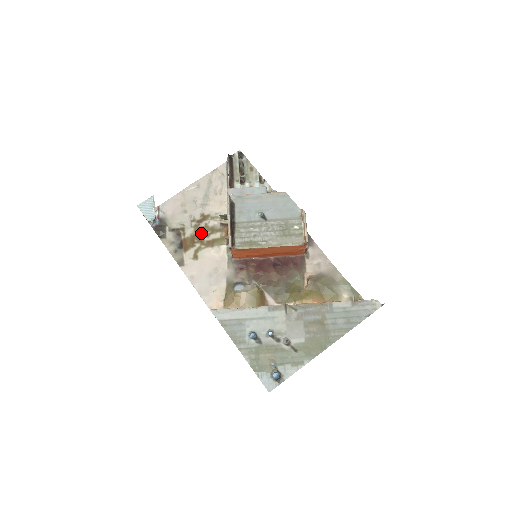
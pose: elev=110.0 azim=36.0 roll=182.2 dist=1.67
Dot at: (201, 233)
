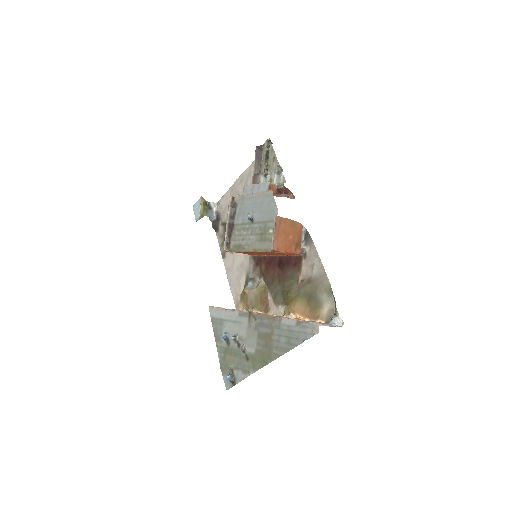
Dot at: occluded
